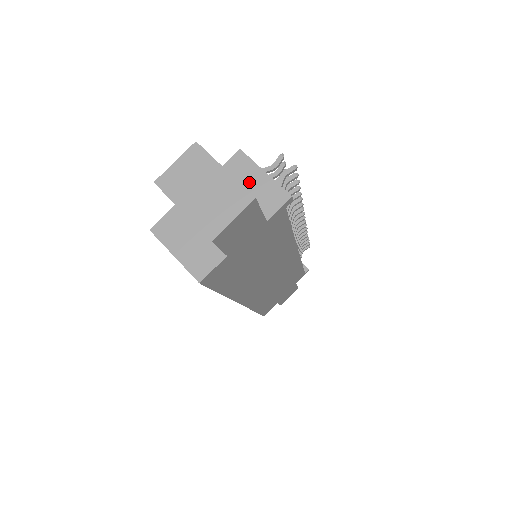
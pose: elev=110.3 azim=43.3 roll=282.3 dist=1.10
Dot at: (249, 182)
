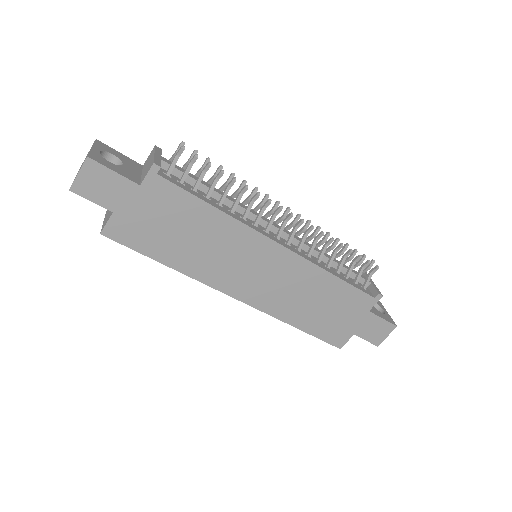
Dot at: (147, 164)
